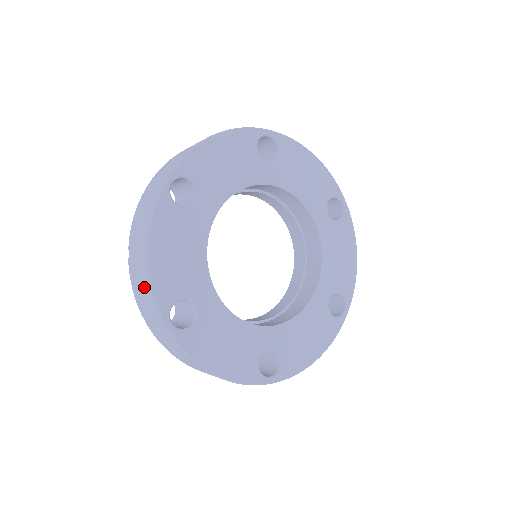
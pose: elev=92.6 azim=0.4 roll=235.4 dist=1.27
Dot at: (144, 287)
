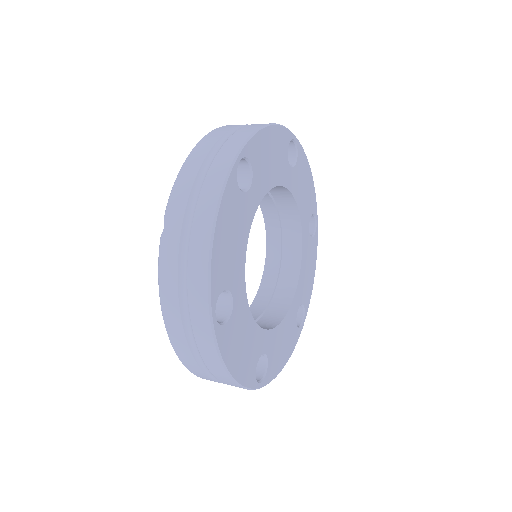
Dot at: (193, 270)
